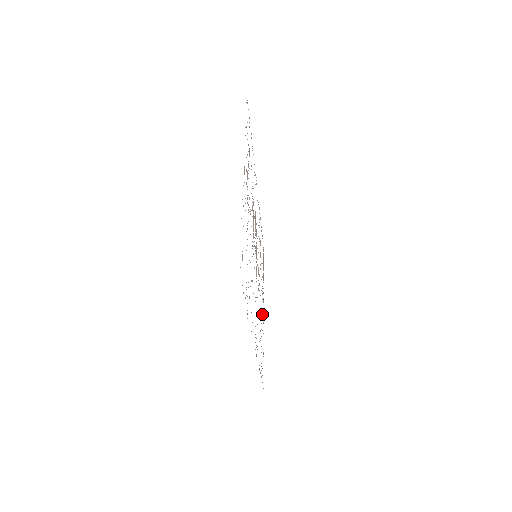
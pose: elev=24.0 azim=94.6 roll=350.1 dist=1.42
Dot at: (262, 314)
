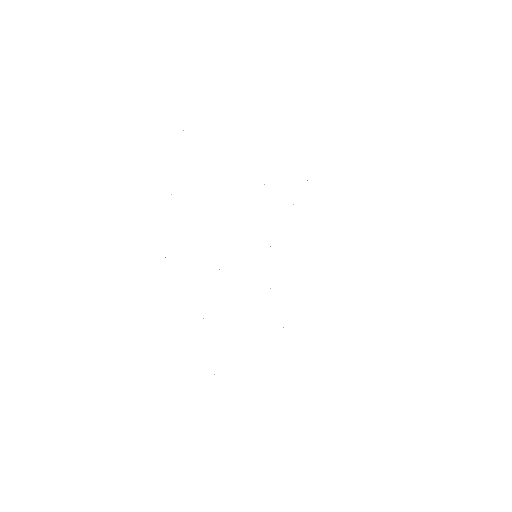
Dot at: occluded
